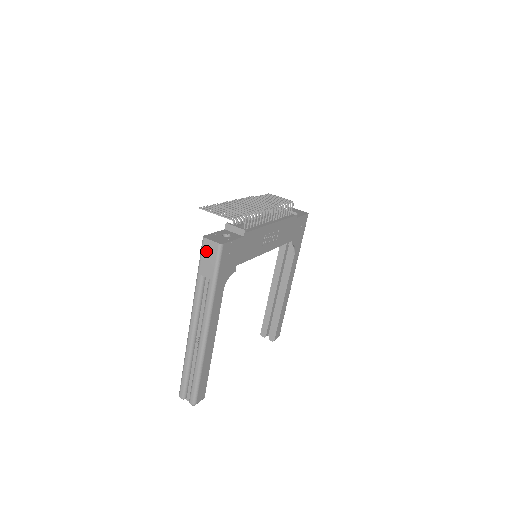
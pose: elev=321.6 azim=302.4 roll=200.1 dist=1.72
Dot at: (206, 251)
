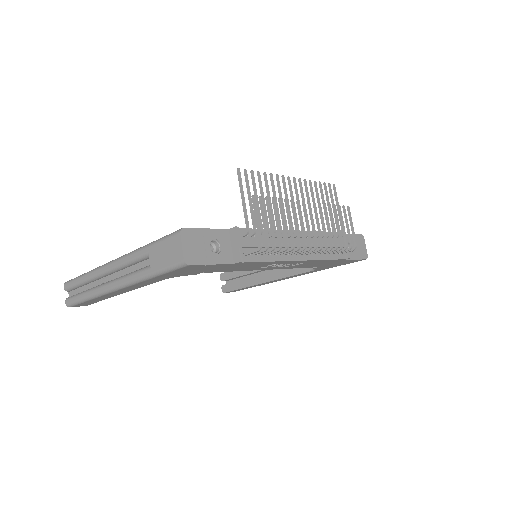
Dot at: (170, 245)
